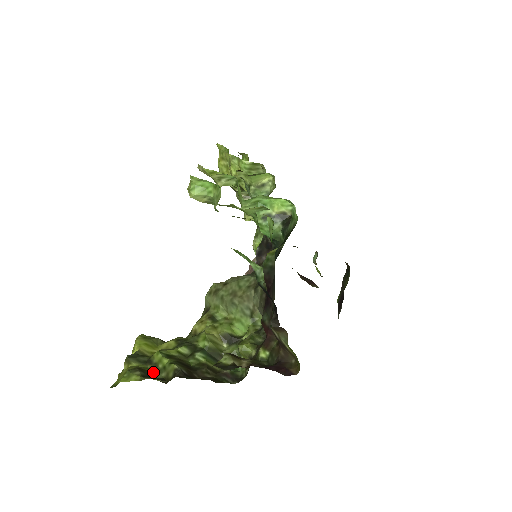
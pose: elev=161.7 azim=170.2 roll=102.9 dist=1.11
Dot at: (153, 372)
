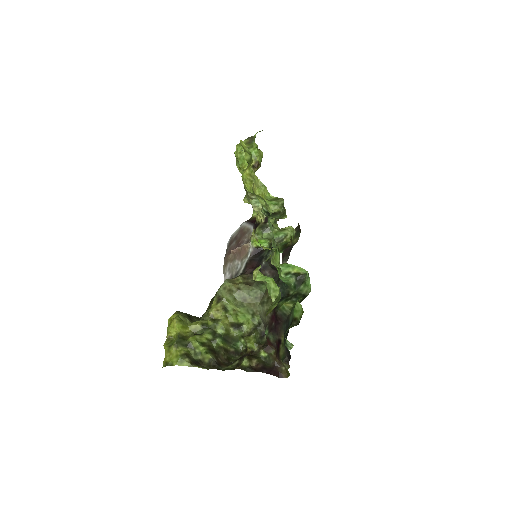
Dot at: (193, 355)
